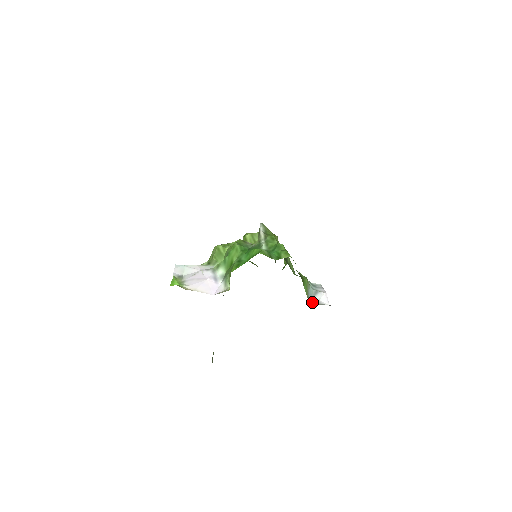
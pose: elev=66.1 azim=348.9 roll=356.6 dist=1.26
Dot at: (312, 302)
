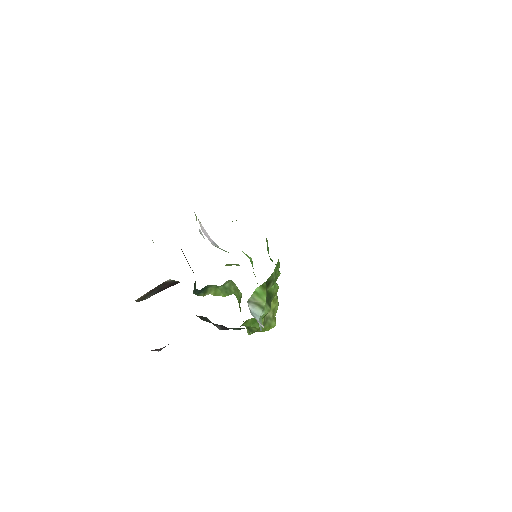
Dot at: (249, 305)
